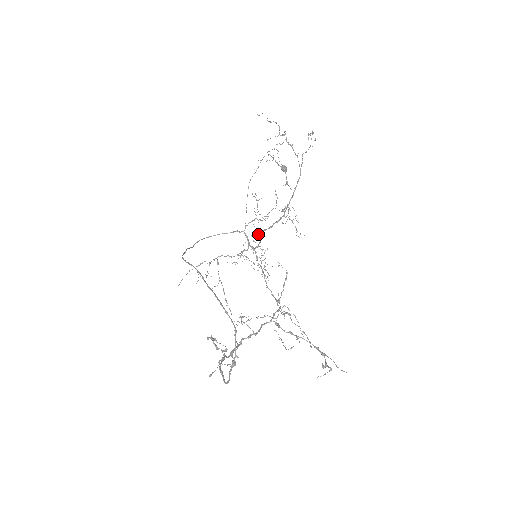
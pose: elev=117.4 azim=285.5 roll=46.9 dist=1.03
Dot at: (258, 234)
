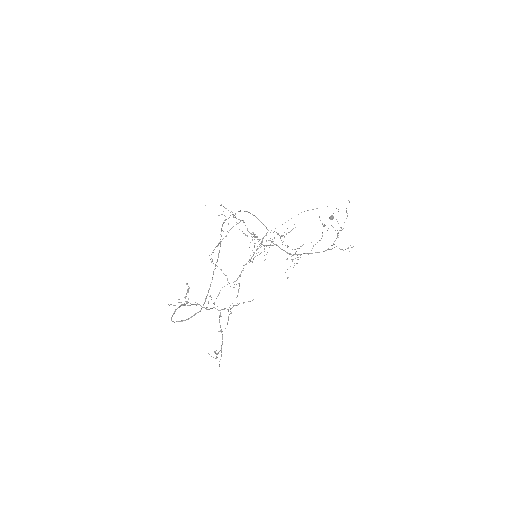
Dot at: (272, 242)
